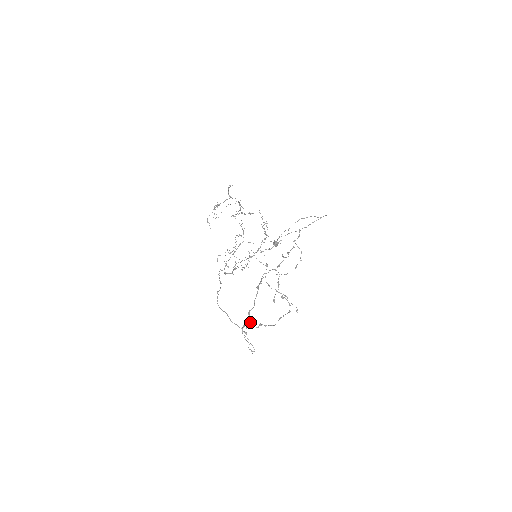
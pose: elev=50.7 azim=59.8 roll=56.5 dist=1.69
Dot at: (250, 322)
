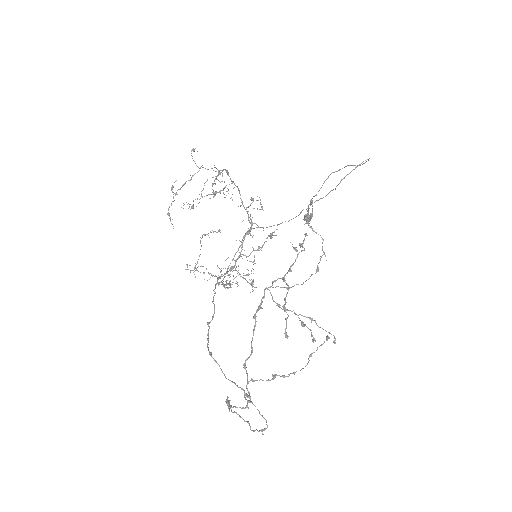
Dot at: (229, 401)
